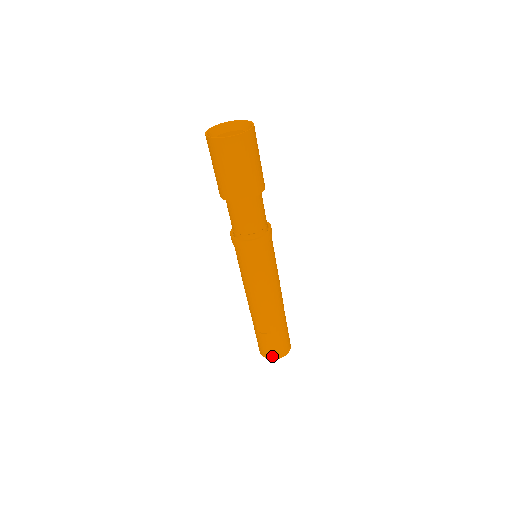
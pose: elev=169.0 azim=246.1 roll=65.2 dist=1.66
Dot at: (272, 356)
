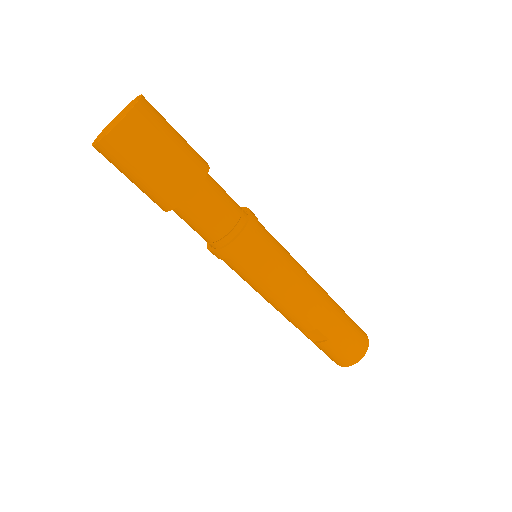
Dot at: (347, 363)
